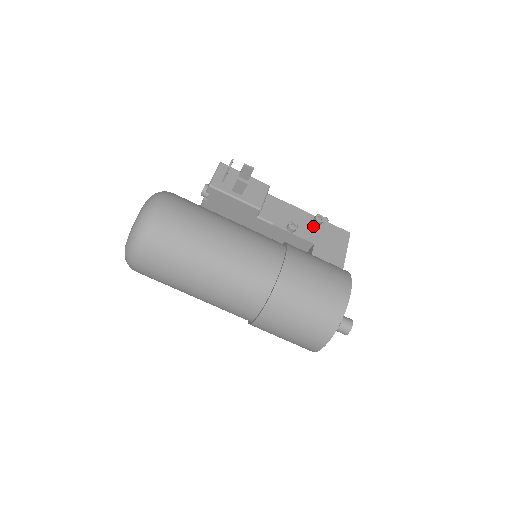
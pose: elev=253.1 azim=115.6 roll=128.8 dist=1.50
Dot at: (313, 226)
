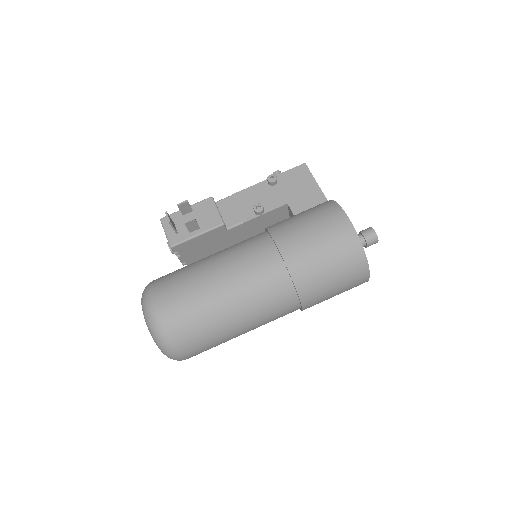
Dot at: (273, 190)
